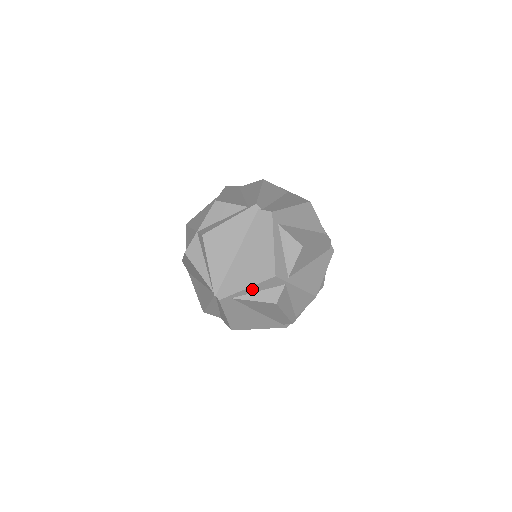
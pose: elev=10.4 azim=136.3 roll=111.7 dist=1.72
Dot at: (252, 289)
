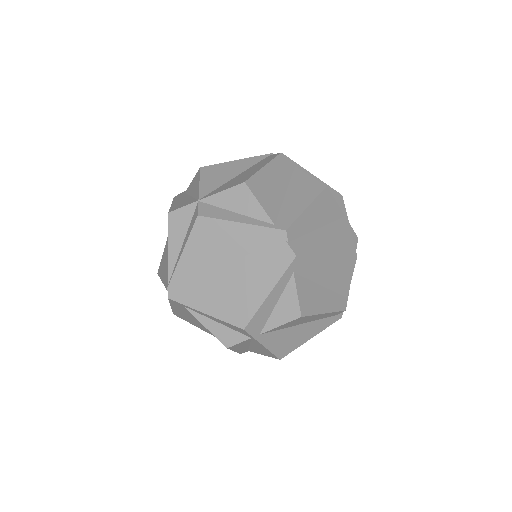
Dot at: (211, 317)
